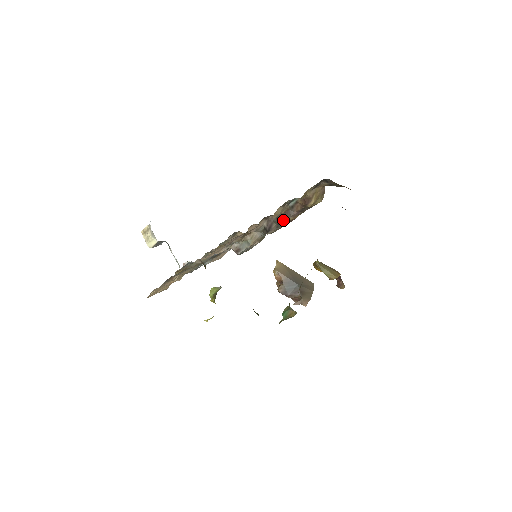
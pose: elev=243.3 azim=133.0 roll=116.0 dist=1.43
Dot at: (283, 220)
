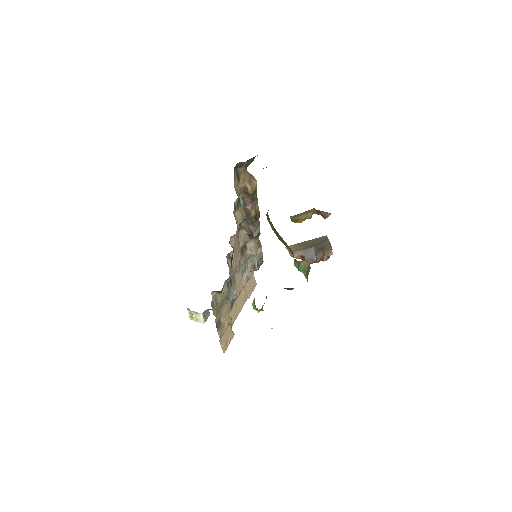
Dot at: (250, 218)
